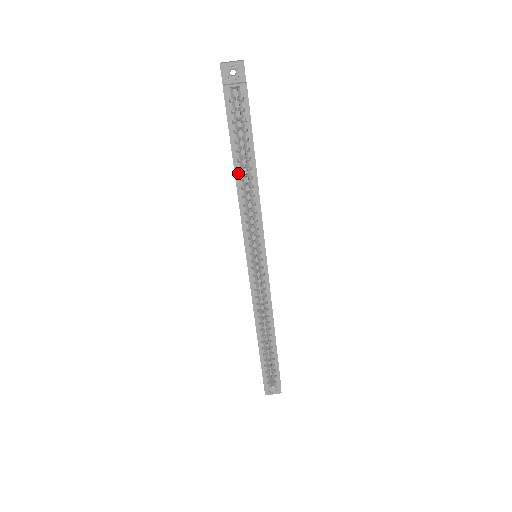
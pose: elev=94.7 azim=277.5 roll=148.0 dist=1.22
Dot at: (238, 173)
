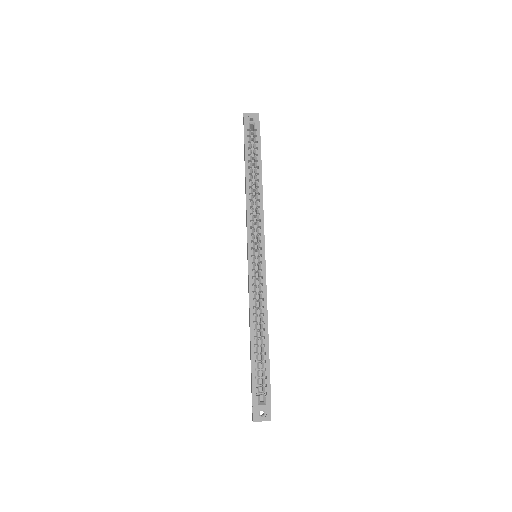
Dot at: (248, 176)
